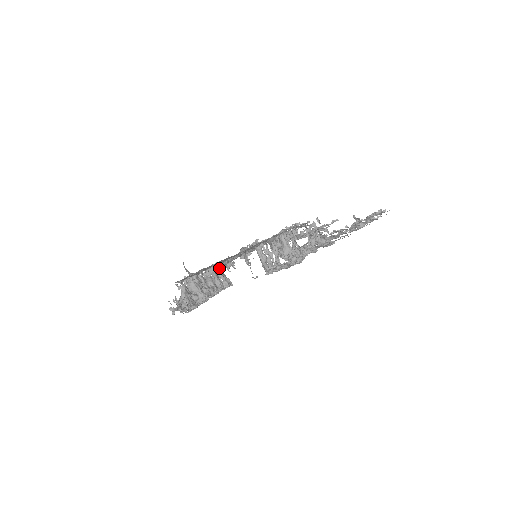
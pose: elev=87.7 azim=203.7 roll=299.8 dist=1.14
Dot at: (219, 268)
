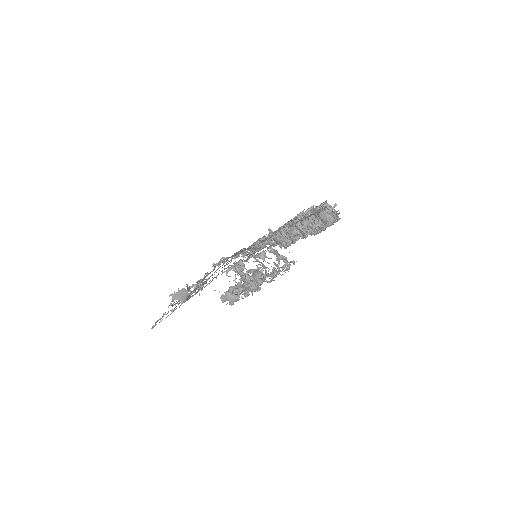
Dot at: (310, 220)
